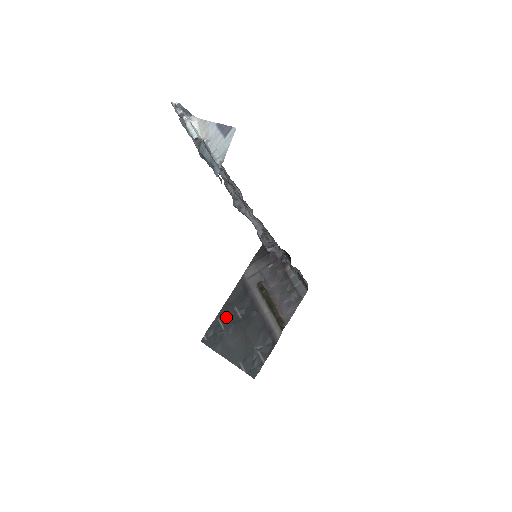
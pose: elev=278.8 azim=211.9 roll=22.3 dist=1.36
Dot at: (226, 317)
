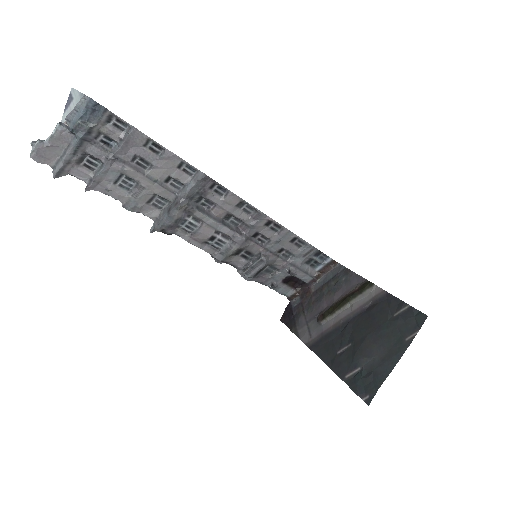
Dot at: (346, 365)
